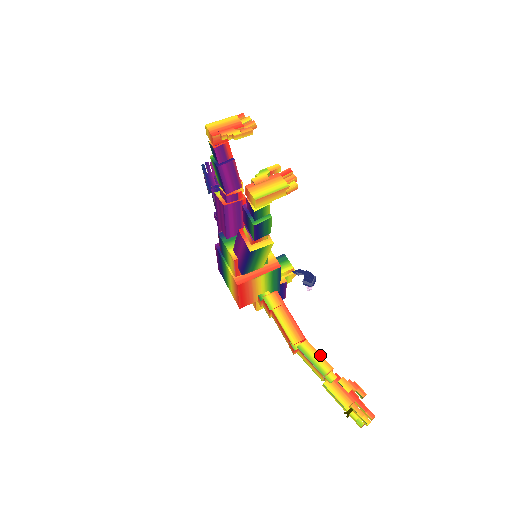
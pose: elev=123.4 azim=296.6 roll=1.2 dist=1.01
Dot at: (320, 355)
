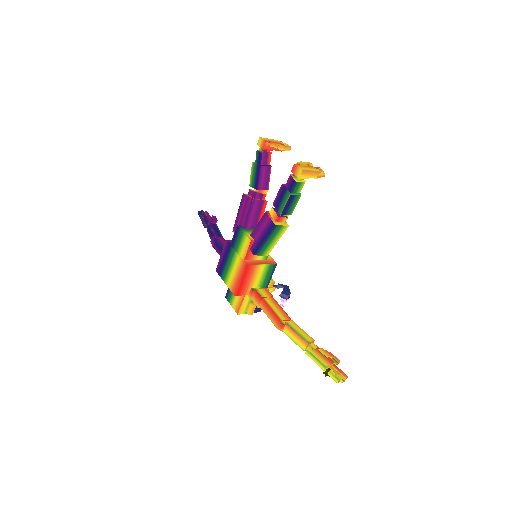
Dot at: (303, 330)
